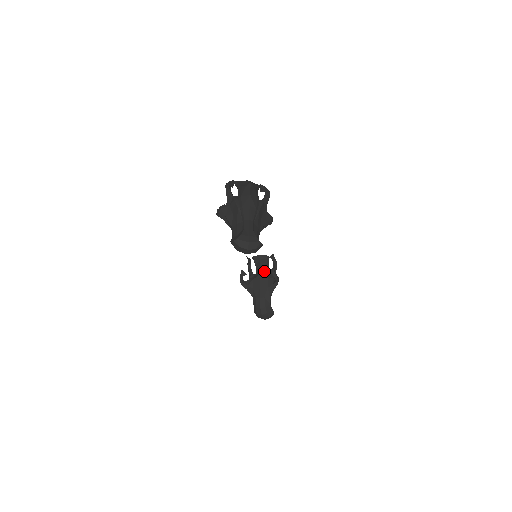
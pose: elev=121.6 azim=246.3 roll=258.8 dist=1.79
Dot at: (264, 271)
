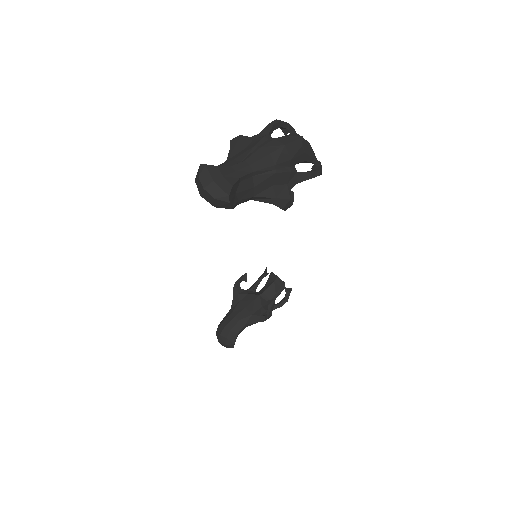
Dot at: (267, 296)
